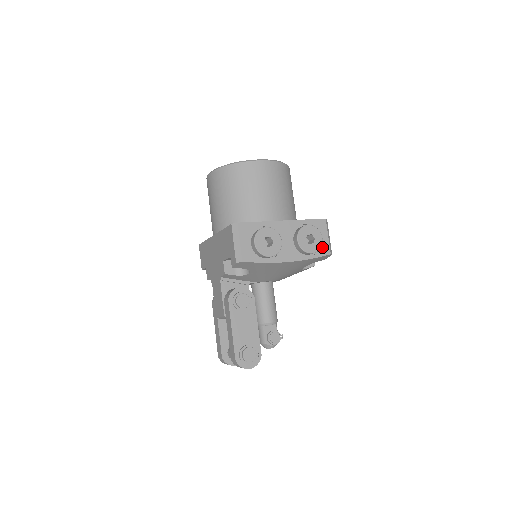
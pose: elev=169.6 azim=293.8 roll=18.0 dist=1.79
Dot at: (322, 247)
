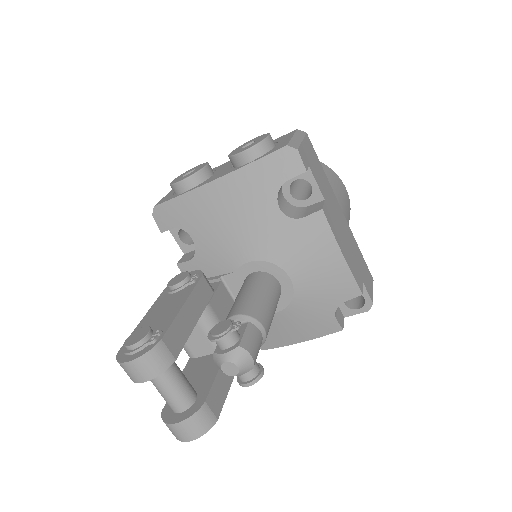
Dot at: (276, 148)
